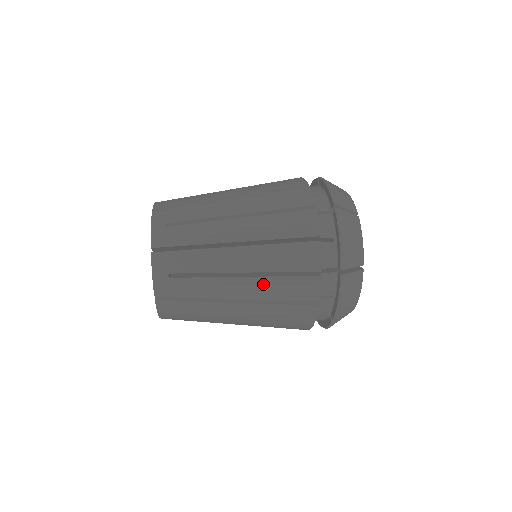
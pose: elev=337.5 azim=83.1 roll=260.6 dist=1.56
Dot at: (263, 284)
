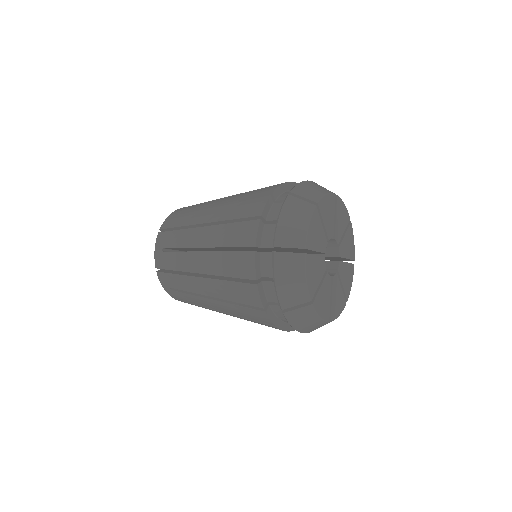
Dot at: (227, 208)
